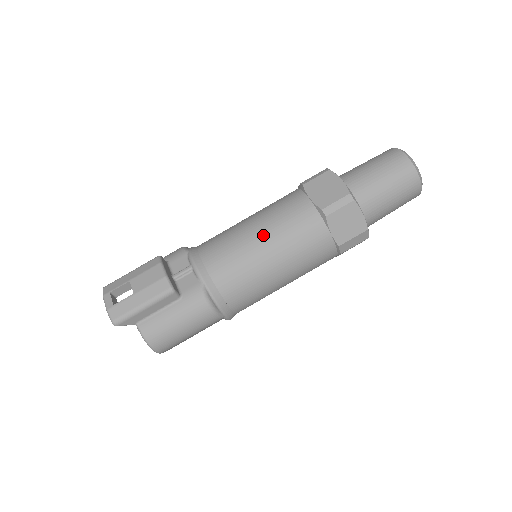
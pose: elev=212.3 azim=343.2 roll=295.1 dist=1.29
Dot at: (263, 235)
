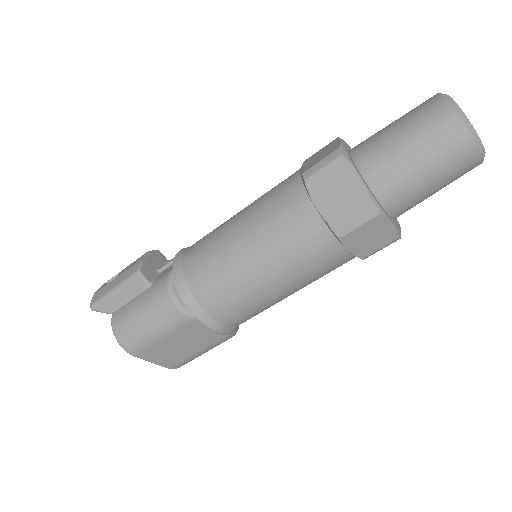
Dot at: (241, 216)
